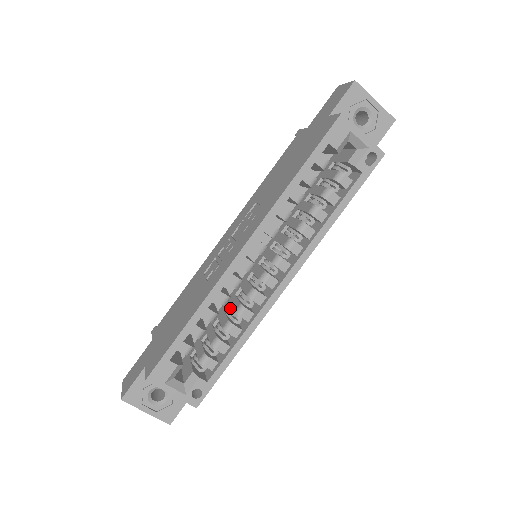
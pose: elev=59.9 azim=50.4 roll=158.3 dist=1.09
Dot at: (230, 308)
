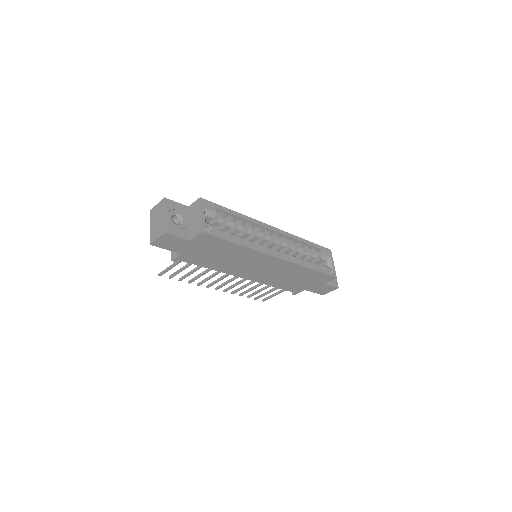
Dot at: occluded
